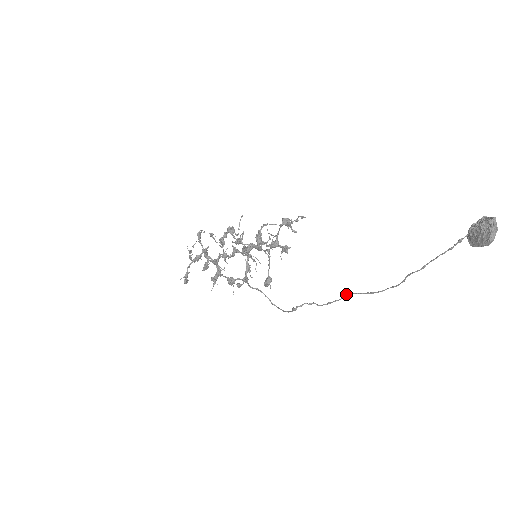
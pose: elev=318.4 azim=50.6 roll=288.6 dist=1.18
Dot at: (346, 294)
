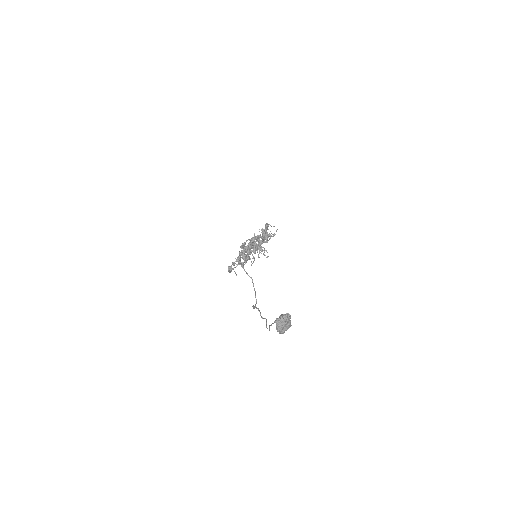
Dot at: (265, 318)
